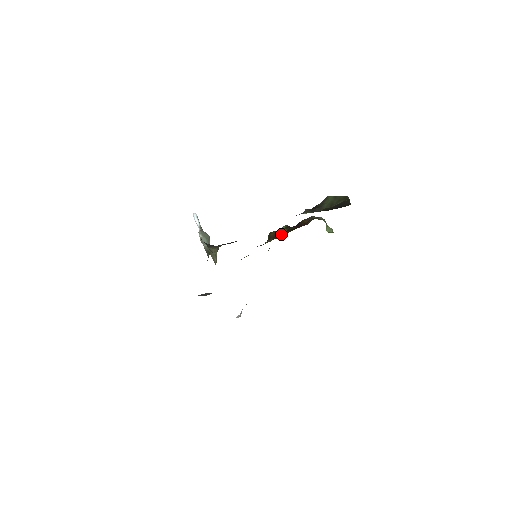
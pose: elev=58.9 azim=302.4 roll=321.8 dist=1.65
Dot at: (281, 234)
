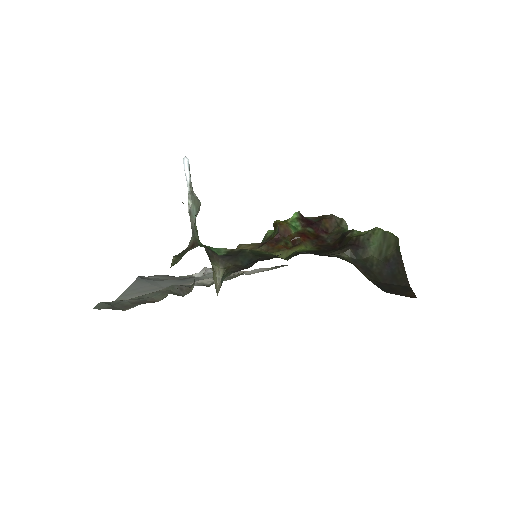
Dot at: (296, 239)
